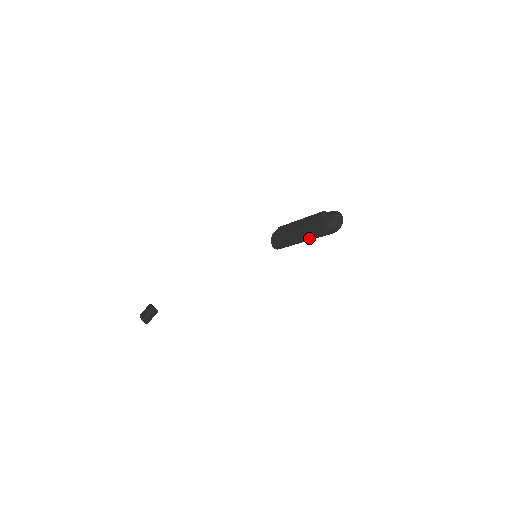
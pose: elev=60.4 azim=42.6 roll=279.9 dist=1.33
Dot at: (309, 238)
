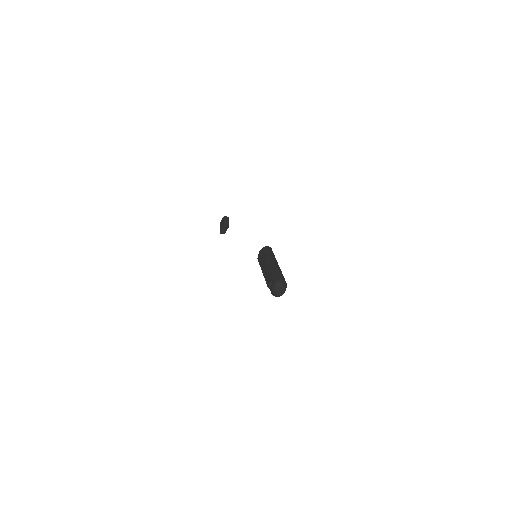
Dot at: occluded
